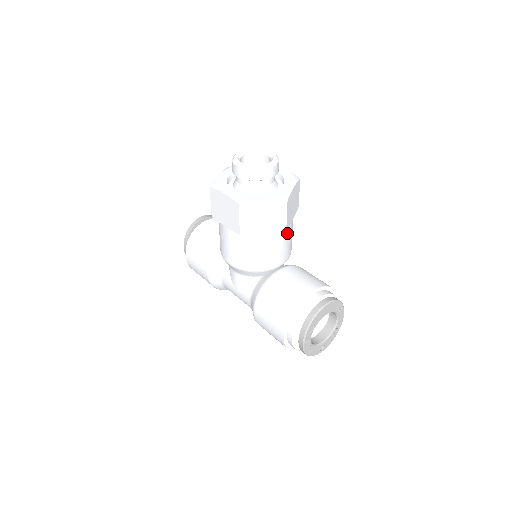
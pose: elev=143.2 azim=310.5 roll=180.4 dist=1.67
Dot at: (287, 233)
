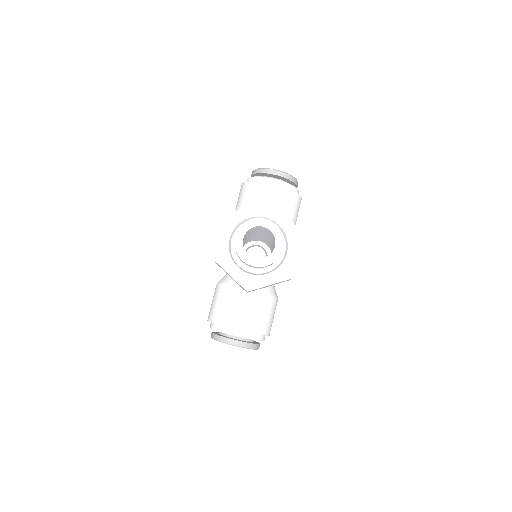
Dot at: occluded
